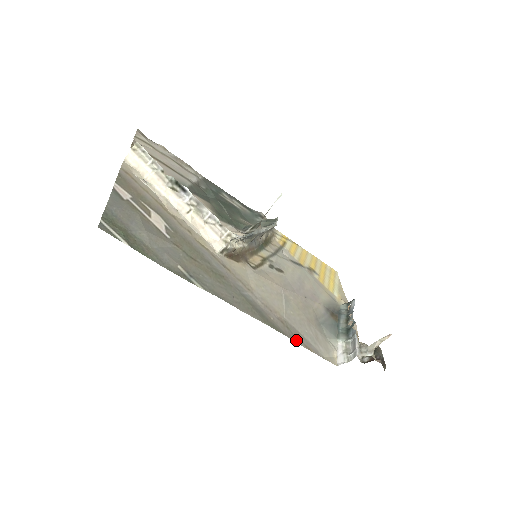
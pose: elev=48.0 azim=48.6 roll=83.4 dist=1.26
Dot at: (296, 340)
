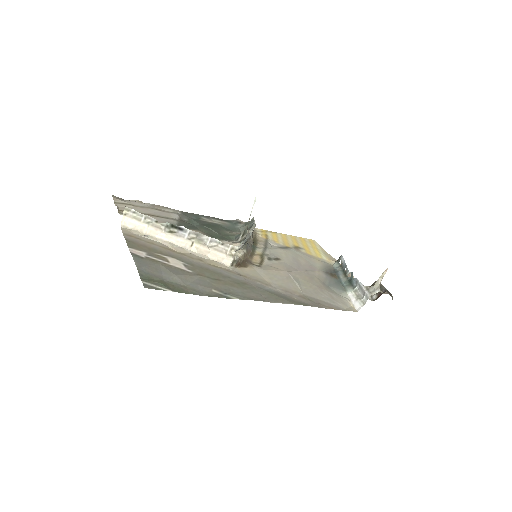
Dot at: (320, 306)
